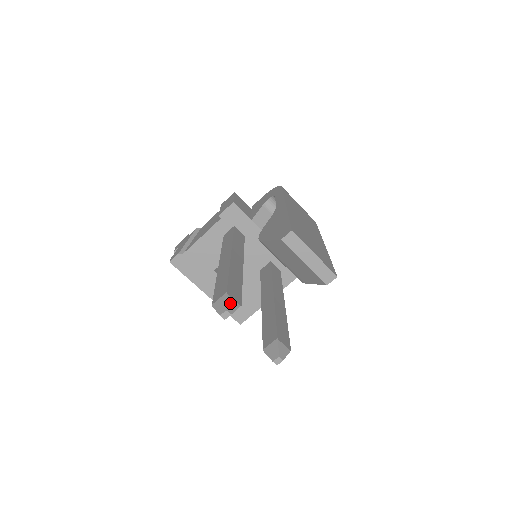
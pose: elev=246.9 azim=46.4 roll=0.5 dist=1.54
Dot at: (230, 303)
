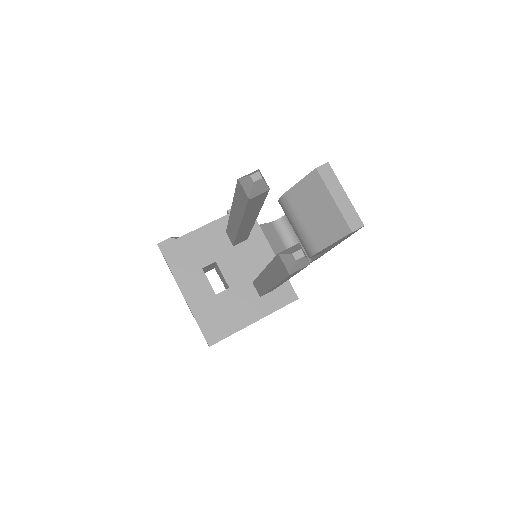
Dot at: (261, 175)
